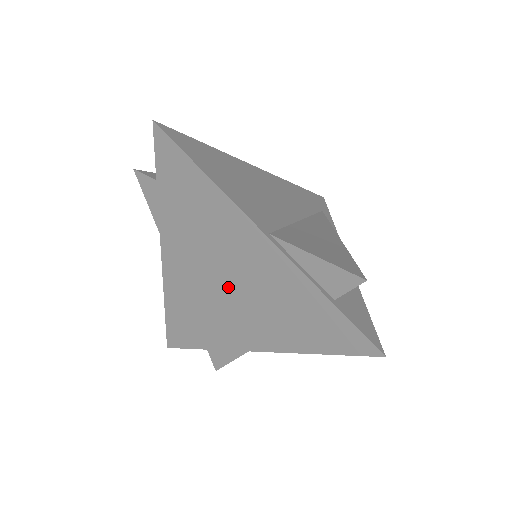
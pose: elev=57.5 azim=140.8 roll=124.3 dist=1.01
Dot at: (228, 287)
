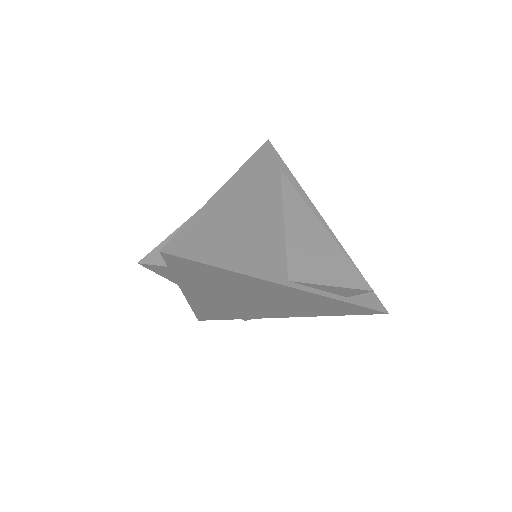
Dot at: (255, 302)
